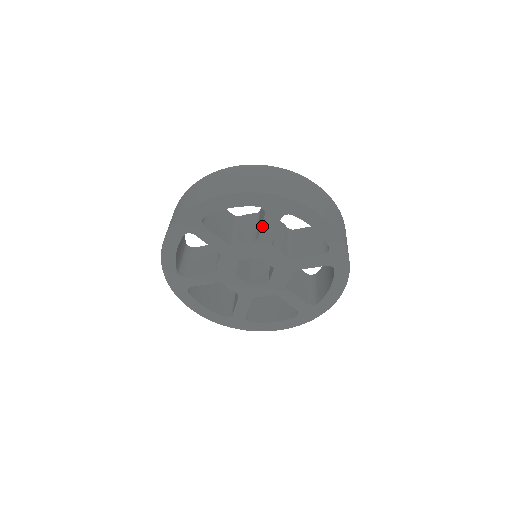
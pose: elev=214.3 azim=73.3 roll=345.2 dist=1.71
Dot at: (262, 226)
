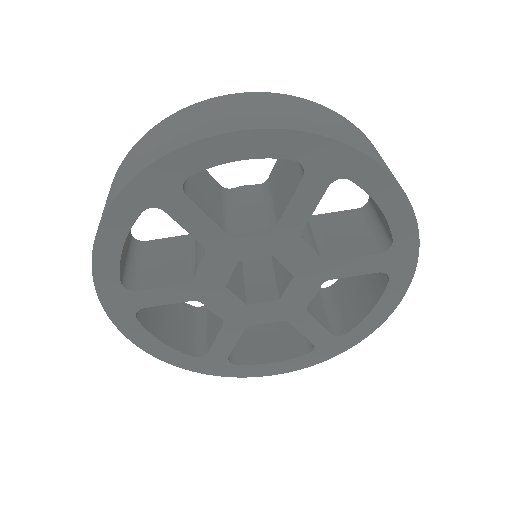
Dot at: (292, 199)
